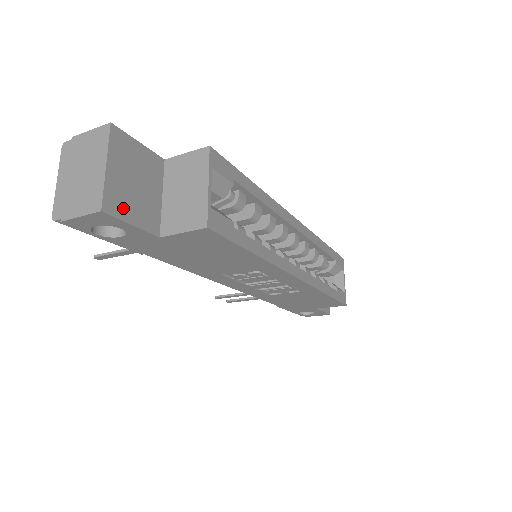
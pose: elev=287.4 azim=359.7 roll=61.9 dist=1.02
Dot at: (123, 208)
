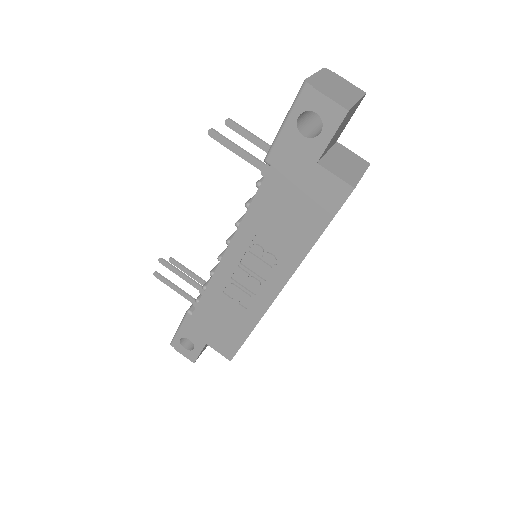
Dot at: occluded
